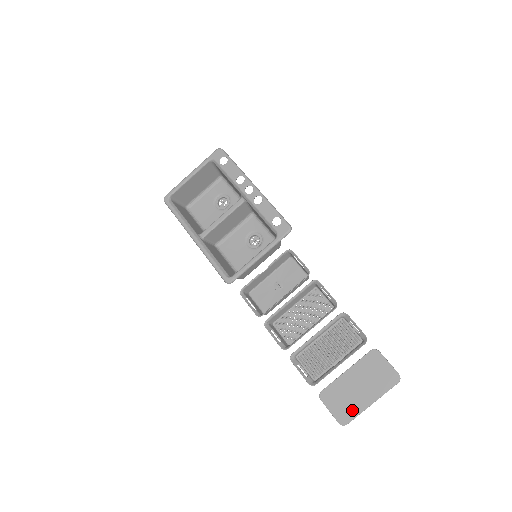
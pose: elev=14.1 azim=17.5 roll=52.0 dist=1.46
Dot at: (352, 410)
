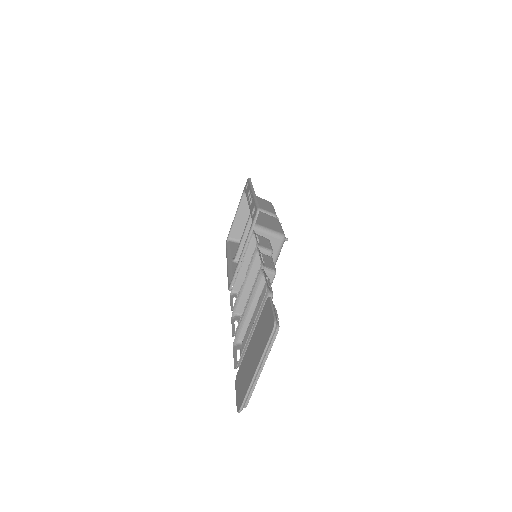
Dot at: (245, 388)
